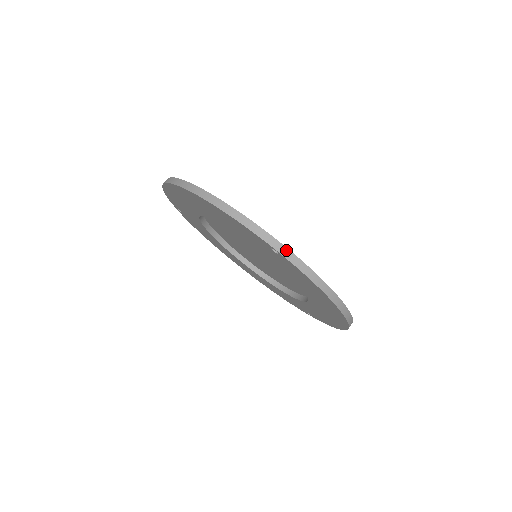
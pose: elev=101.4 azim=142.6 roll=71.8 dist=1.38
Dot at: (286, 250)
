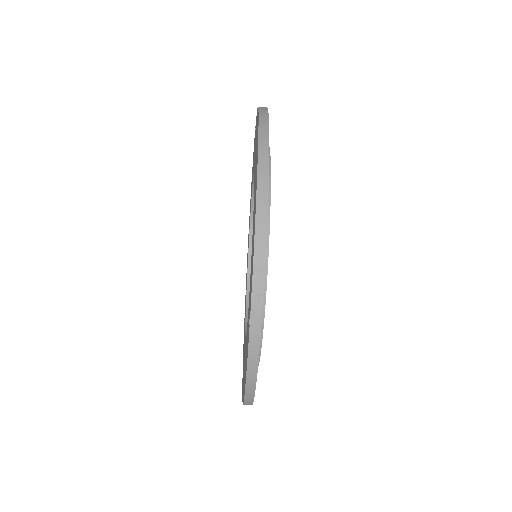
Dot at: (258, 336)
